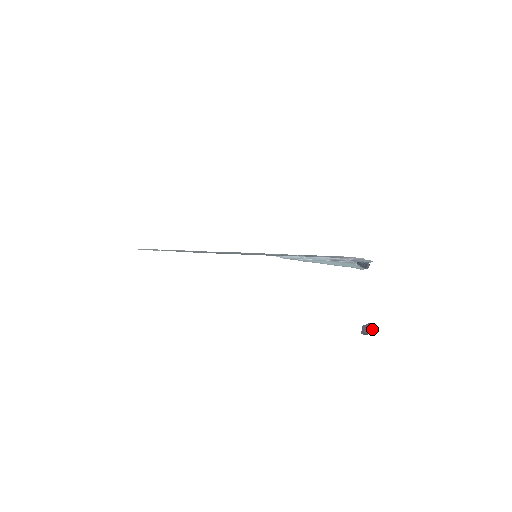
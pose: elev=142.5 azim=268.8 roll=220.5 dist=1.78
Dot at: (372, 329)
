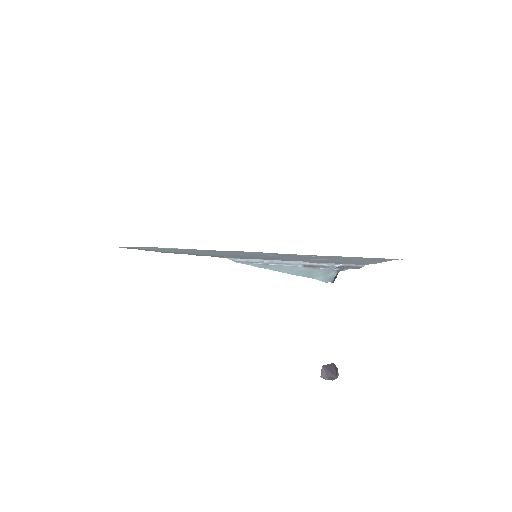
Dot at: (337, 373)
